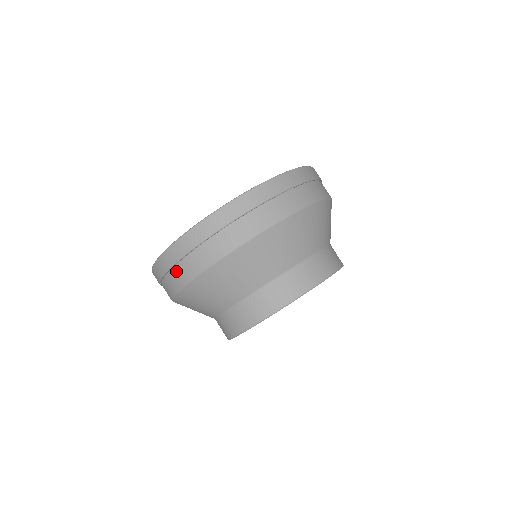
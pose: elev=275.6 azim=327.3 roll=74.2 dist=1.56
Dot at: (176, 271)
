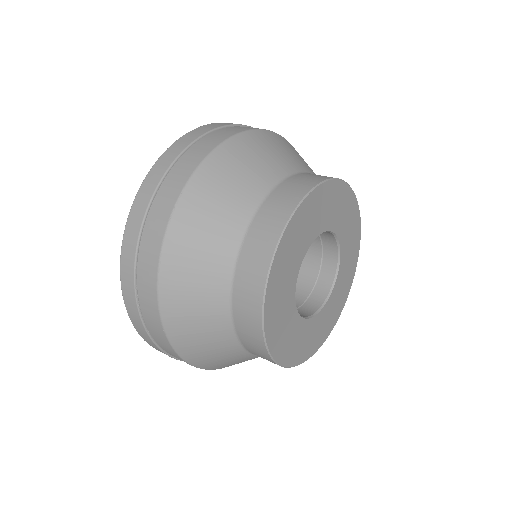
Dot at: (146, 237)
